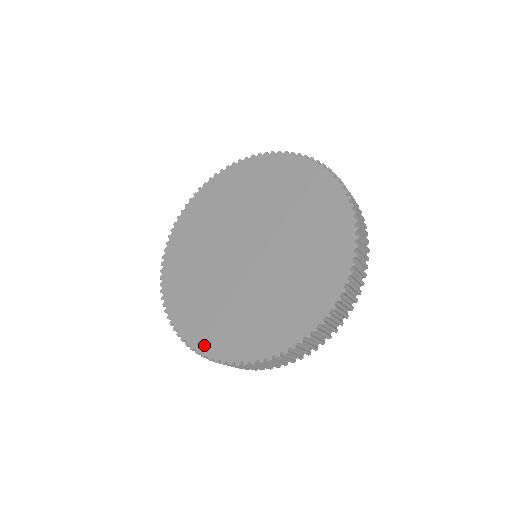
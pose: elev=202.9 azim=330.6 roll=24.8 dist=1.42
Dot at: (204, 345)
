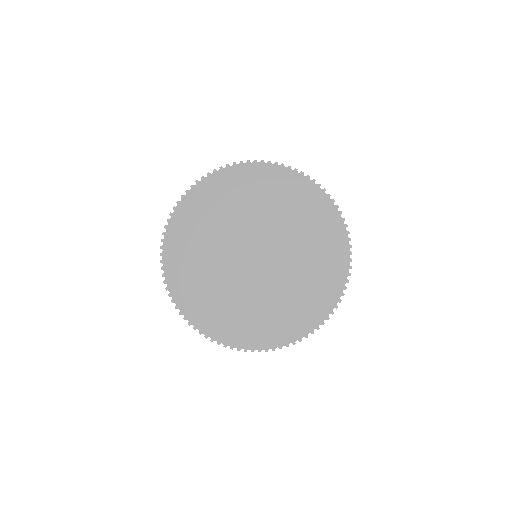
Dot at: (282, 339)
